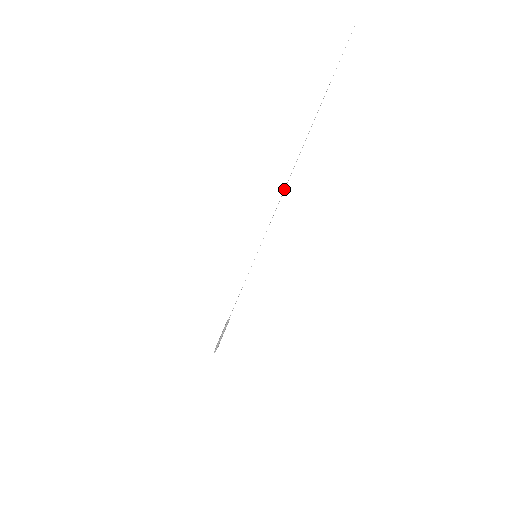
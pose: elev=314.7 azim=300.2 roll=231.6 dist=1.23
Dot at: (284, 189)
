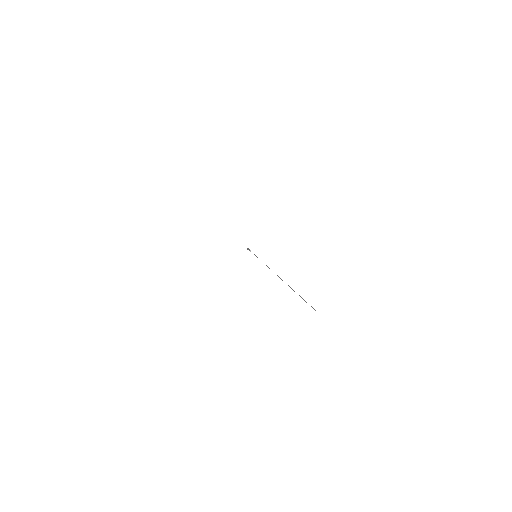
Dot at: occluded
